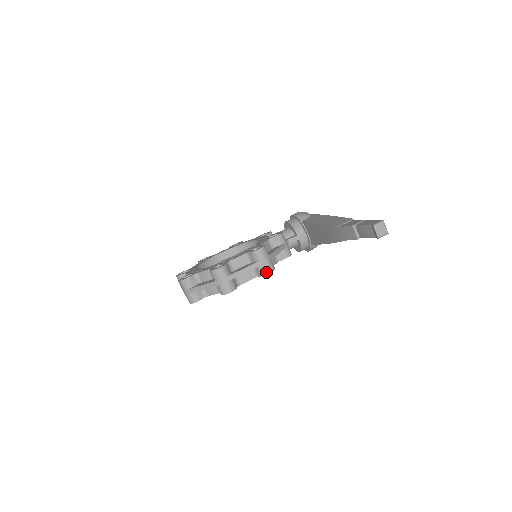
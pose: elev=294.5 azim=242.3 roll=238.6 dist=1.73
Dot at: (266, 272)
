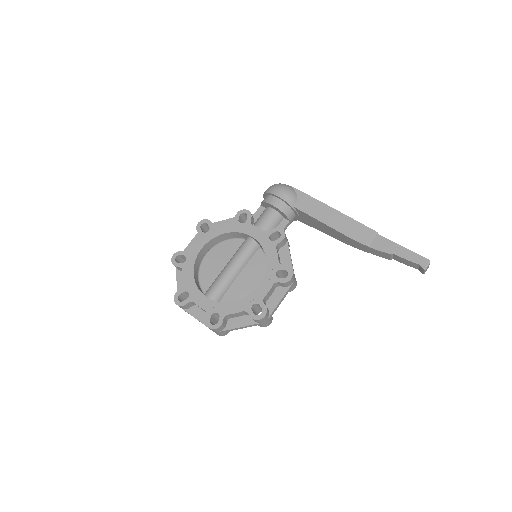
Dot at: (293, 289)
